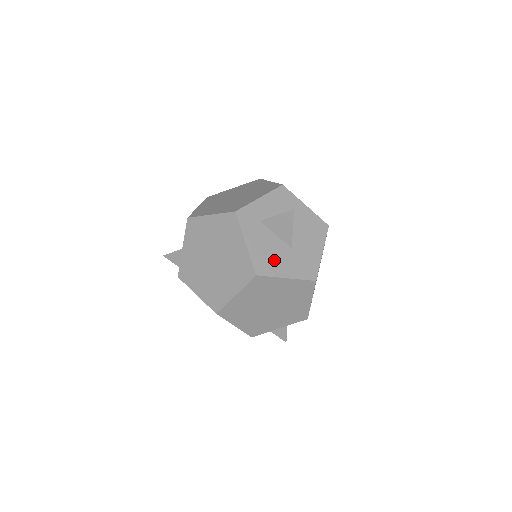
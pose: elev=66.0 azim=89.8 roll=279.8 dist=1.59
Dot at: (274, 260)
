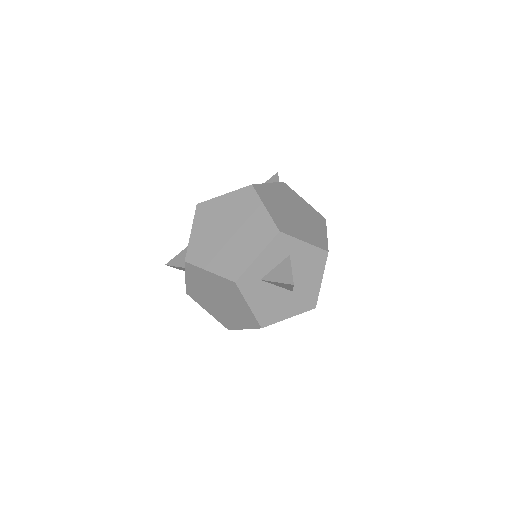
Dot at: (276, 308)
